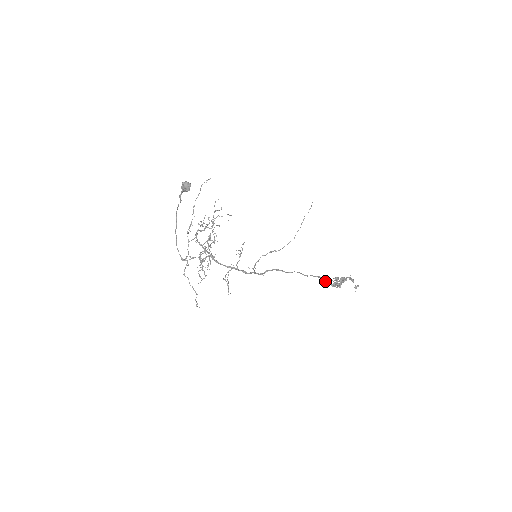
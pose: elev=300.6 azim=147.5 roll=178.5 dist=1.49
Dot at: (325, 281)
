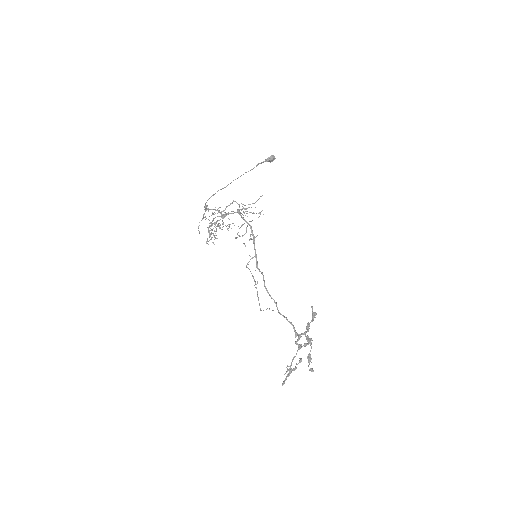
Dot at: (294, 328)
